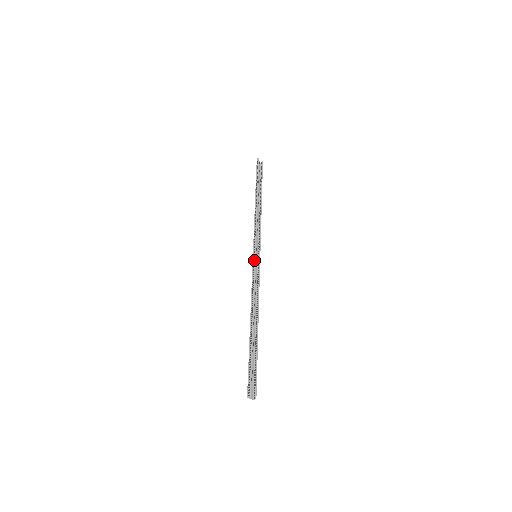
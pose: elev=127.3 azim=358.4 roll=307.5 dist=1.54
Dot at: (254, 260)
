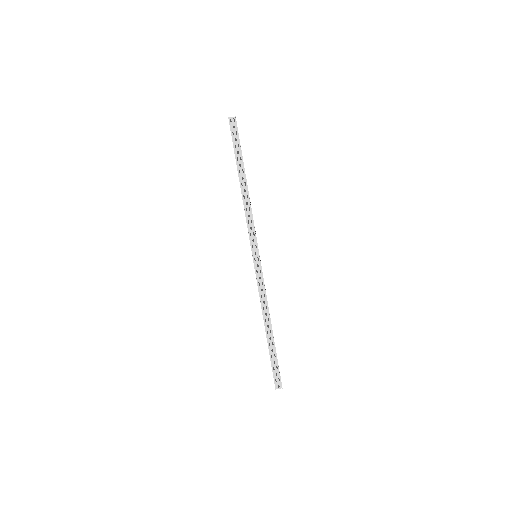
Dot at: occluded
